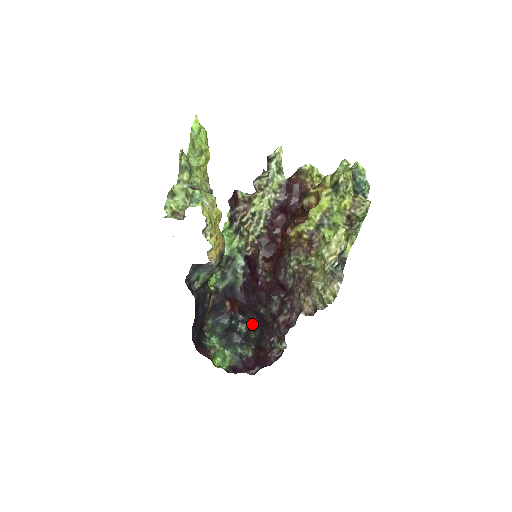
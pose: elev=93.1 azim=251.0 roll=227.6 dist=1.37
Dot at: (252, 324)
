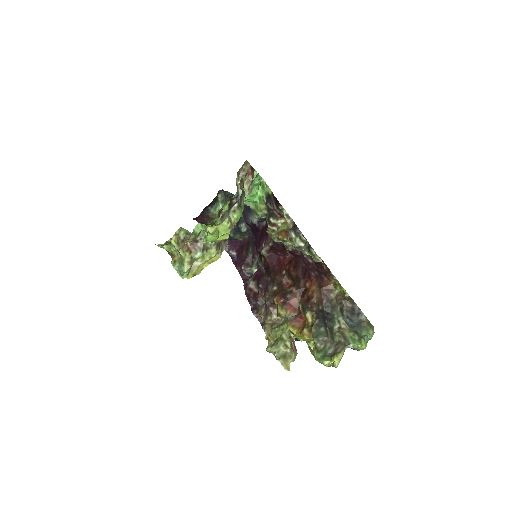
Dot at: (252, 232)
